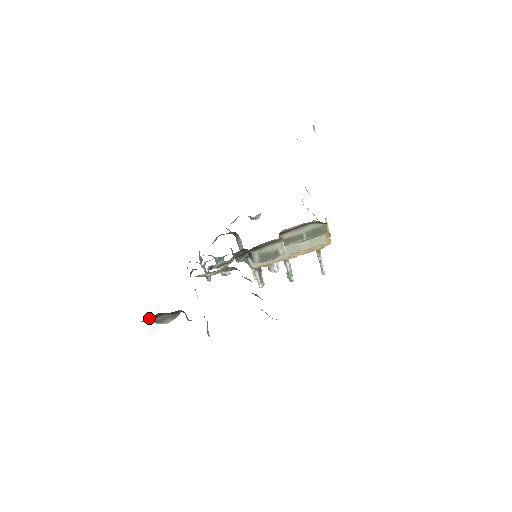
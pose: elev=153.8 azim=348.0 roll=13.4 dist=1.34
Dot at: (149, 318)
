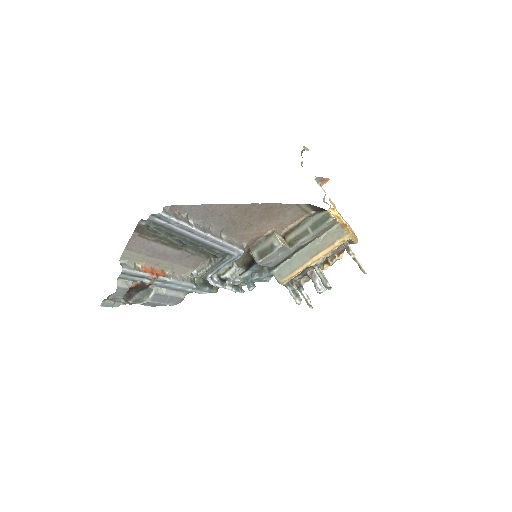
Dot at: (126, 295)
